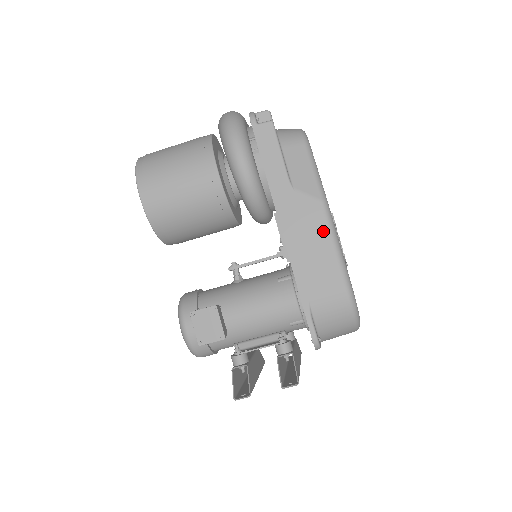
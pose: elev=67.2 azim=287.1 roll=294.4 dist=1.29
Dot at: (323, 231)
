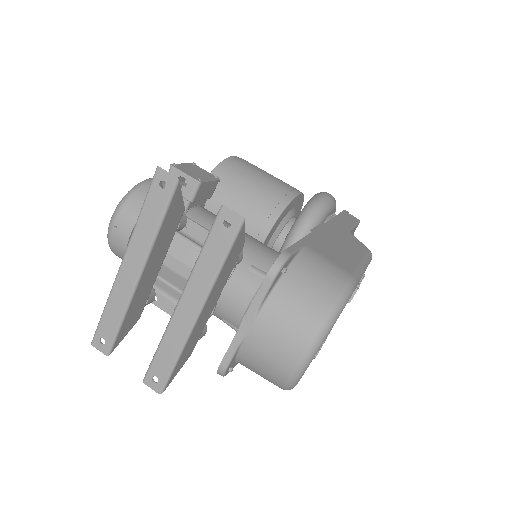
Dot at: (358, 252)
